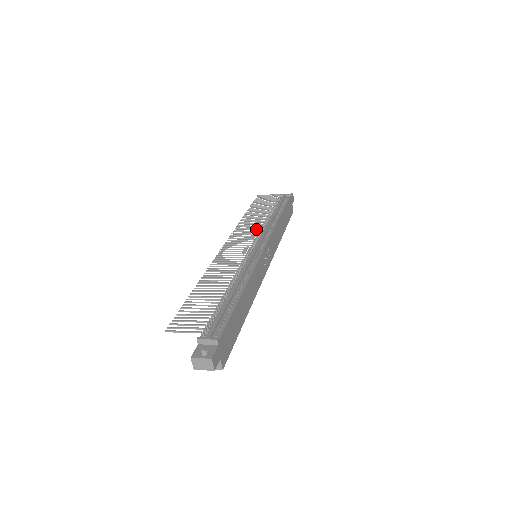
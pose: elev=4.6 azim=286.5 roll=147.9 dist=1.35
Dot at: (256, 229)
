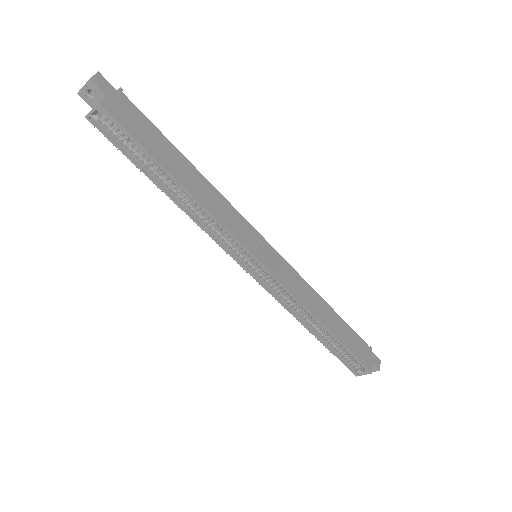
Dot at: occluded
